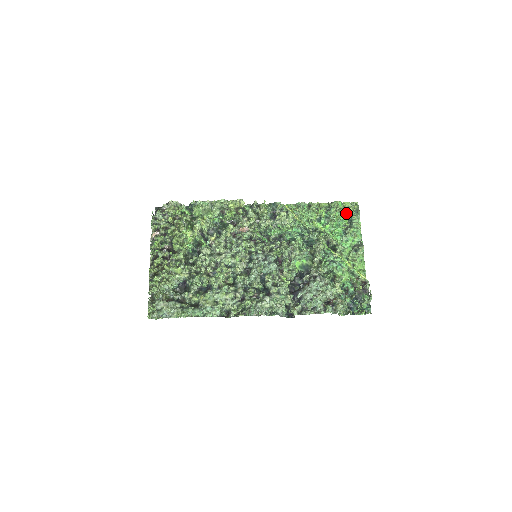
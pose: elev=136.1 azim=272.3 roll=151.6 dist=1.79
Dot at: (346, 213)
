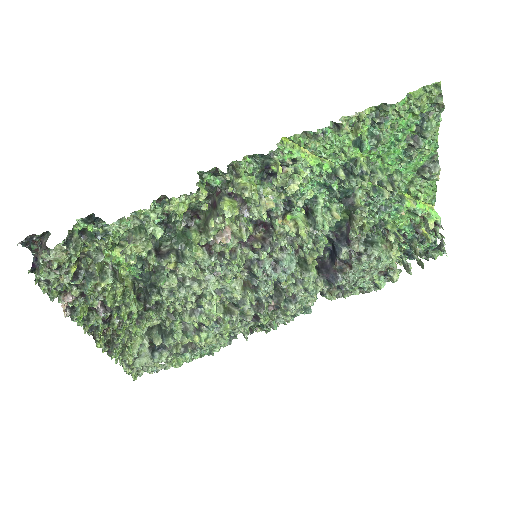
Dot at: (413, 113)
